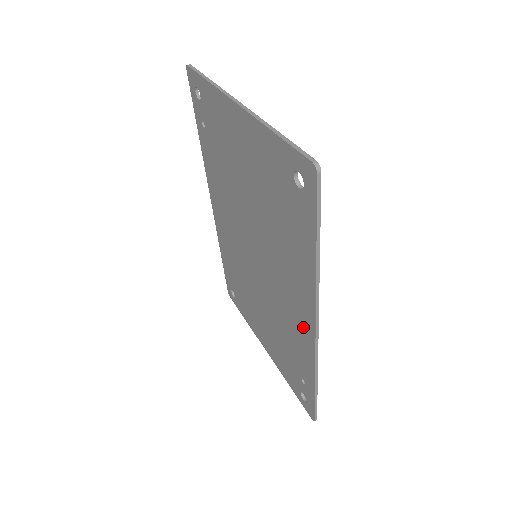
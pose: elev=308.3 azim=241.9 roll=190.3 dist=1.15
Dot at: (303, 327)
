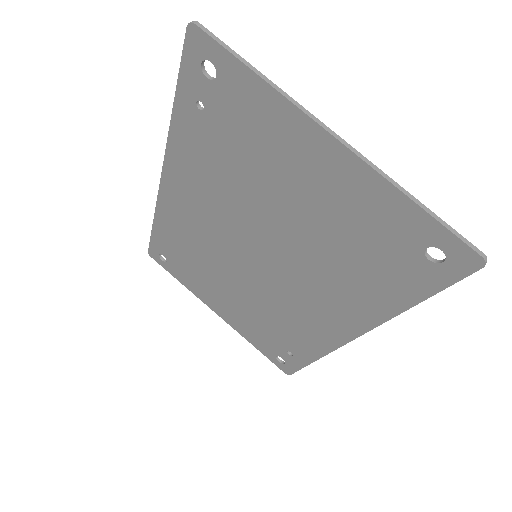
Dot at: (328, 330)
